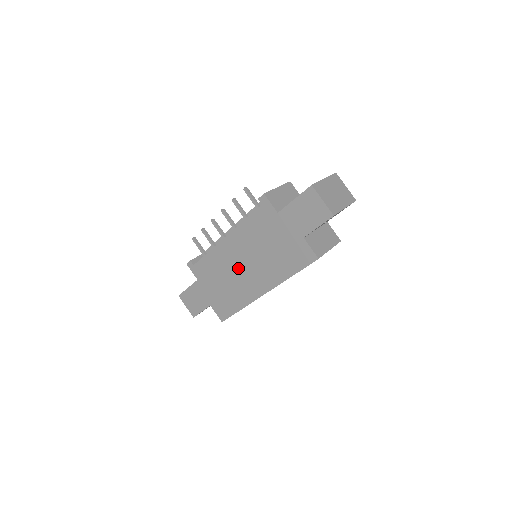
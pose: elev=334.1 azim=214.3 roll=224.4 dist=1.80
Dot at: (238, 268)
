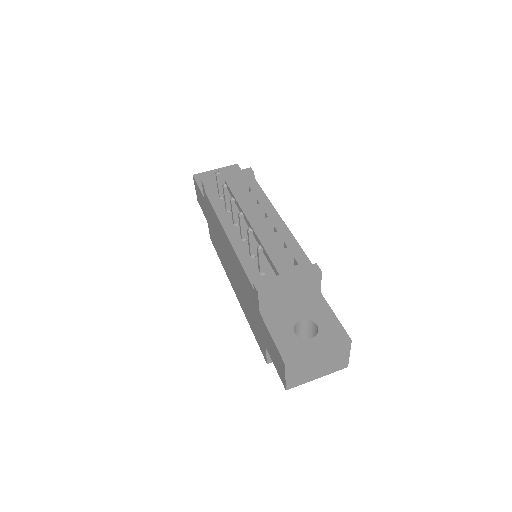
Dot at: (227, 257)
